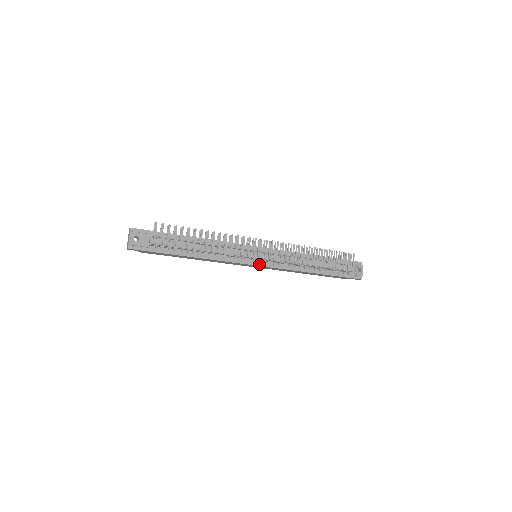
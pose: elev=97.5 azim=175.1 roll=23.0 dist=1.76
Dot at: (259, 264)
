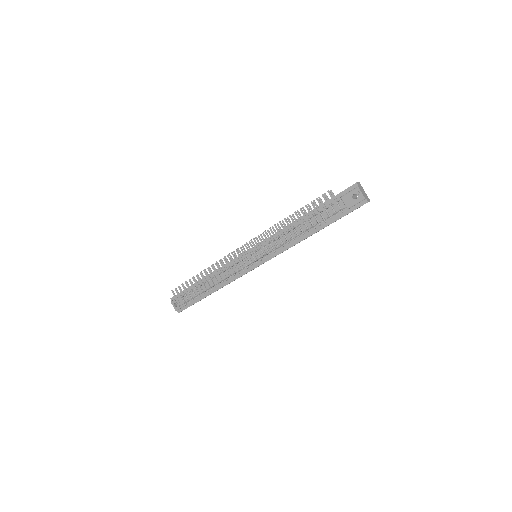
Dot at: (259, 264)
